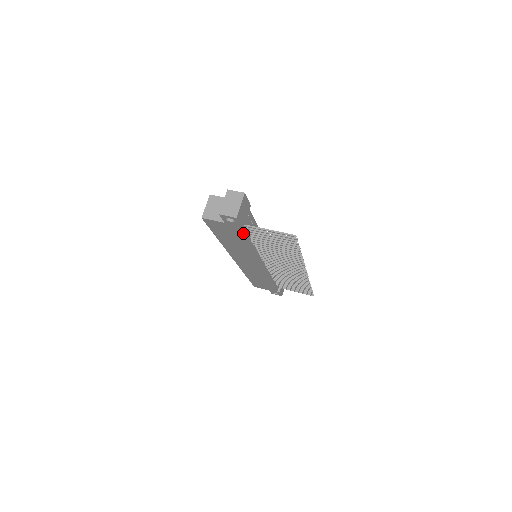
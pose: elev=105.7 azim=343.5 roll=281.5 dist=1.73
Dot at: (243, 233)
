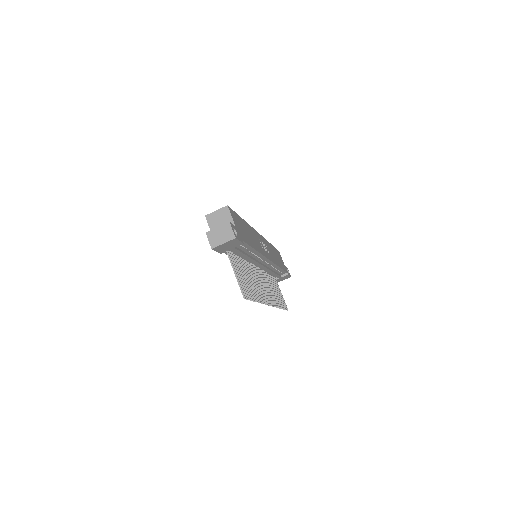
Dot at: (225, 252)
